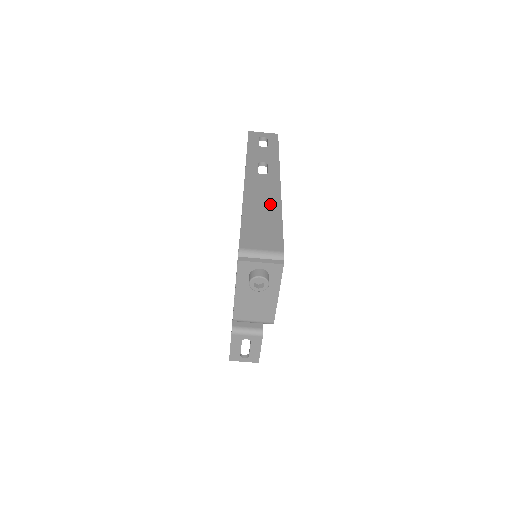
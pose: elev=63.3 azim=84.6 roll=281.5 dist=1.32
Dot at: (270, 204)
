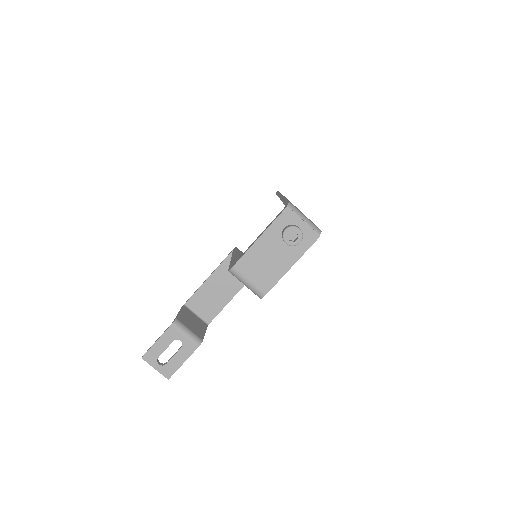
Dot at: occluded
